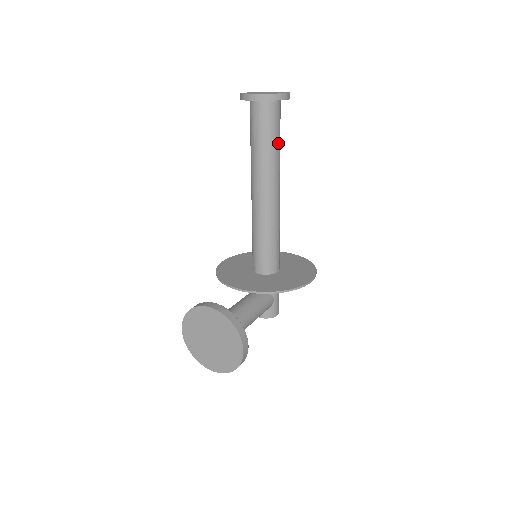
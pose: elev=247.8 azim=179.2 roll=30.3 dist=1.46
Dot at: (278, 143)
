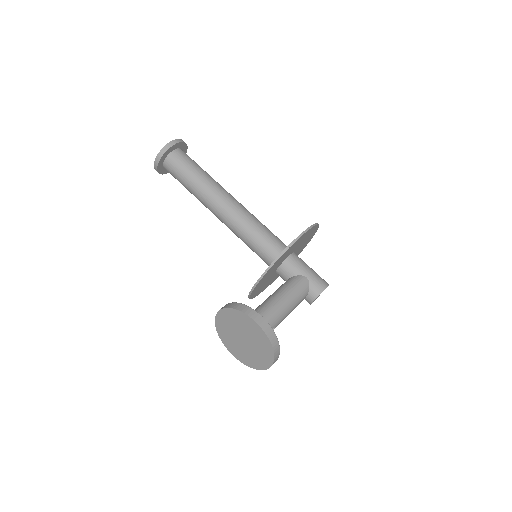
Dot at: (199, 172)
